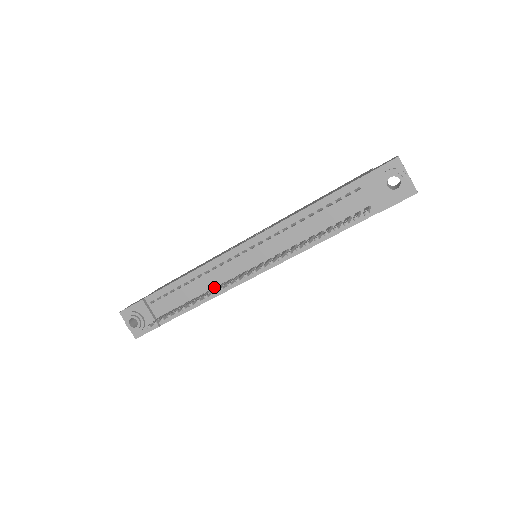
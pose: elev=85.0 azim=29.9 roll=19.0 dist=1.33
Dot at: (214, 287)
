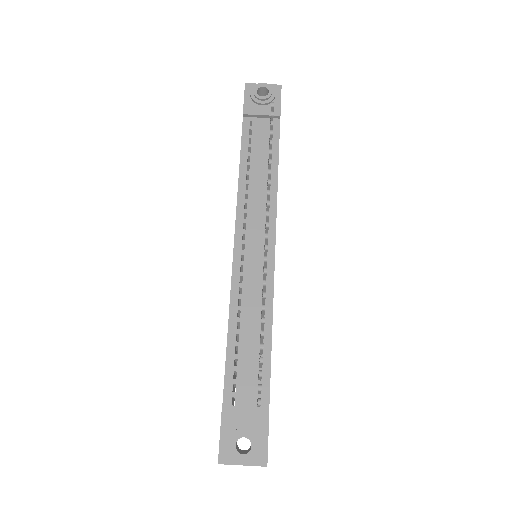
Dot at: (261, 306)
